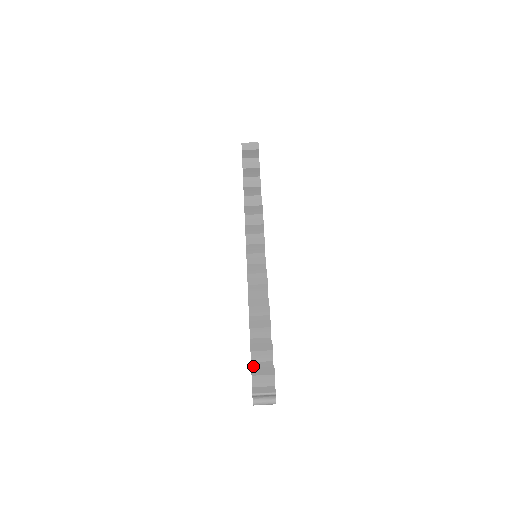
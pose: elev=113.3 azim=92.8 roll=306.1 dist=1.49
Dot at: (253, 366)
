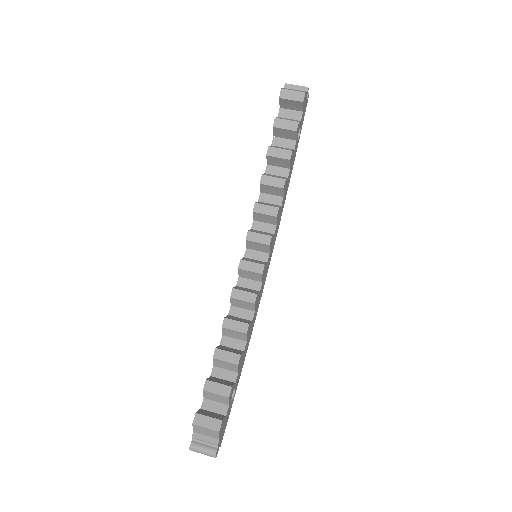
Dot at: (204, 404)
